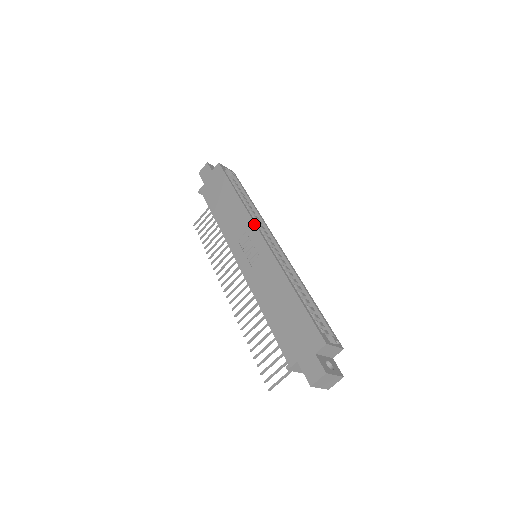
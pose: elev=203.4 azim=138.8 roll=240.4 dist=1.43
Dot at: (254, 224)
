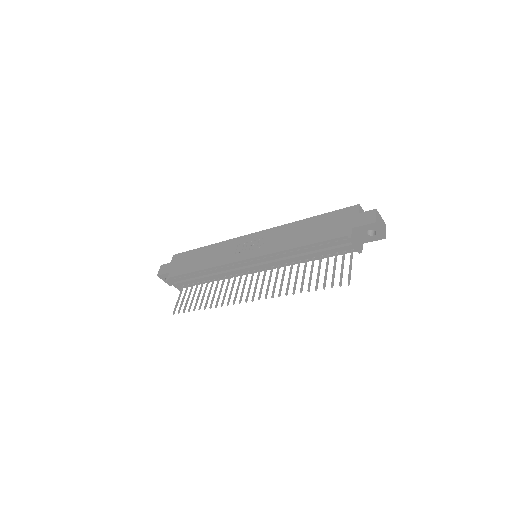
Dot at: (240, 237)
